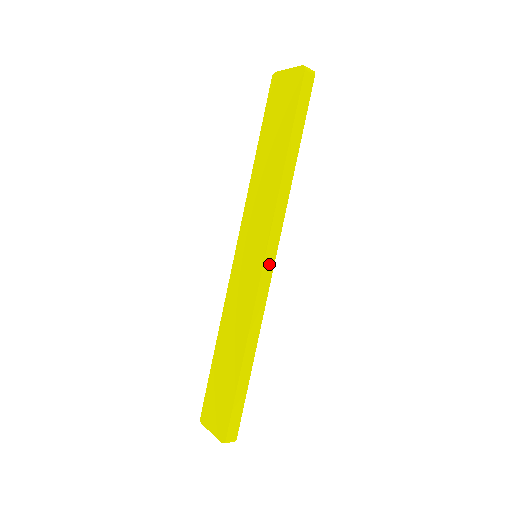
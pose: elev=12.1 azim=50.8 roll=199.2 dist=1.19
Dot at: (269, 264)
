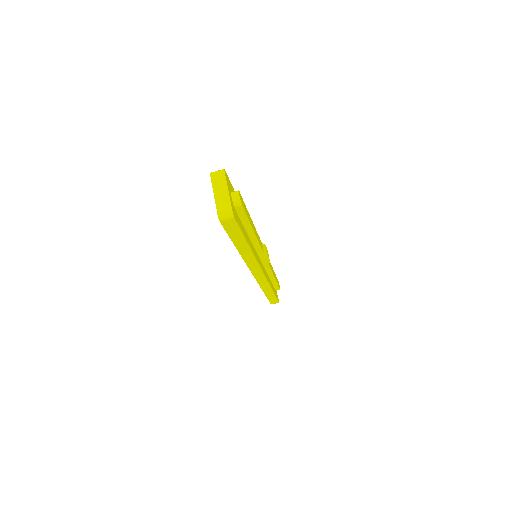
Dot at: occluded
